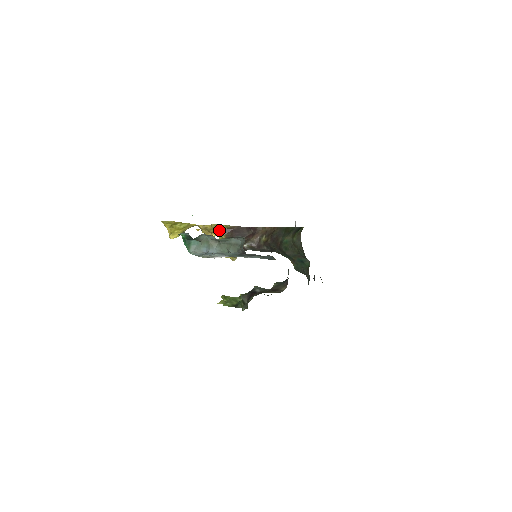
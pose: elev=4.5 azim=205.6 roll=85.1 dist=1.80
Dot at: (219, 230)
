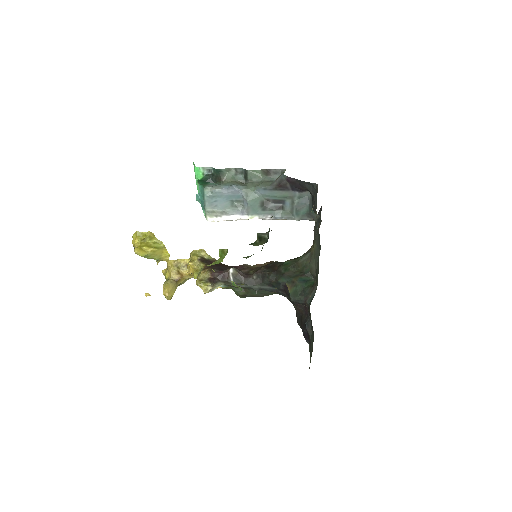
Dot at: (200, 258)
